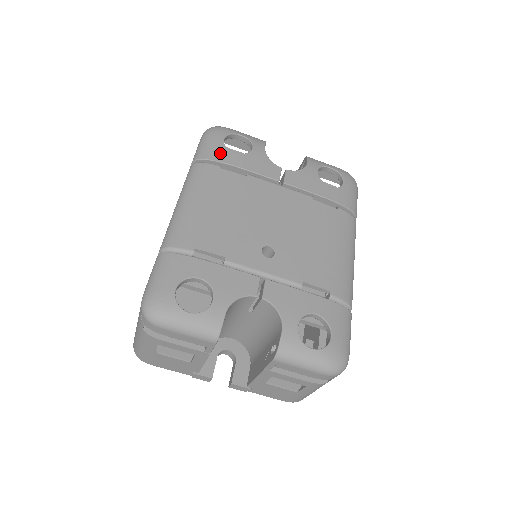
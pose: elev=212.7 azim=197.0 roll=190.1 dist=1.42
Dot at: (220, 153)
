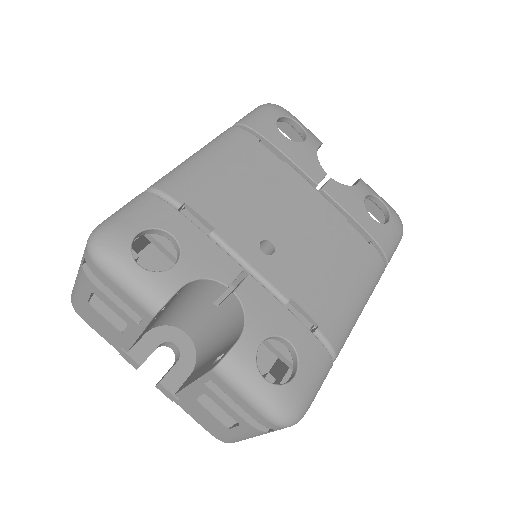
Dot at: (267, 128)
